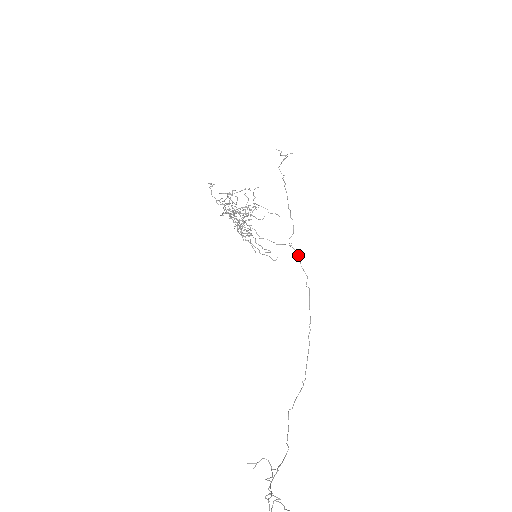
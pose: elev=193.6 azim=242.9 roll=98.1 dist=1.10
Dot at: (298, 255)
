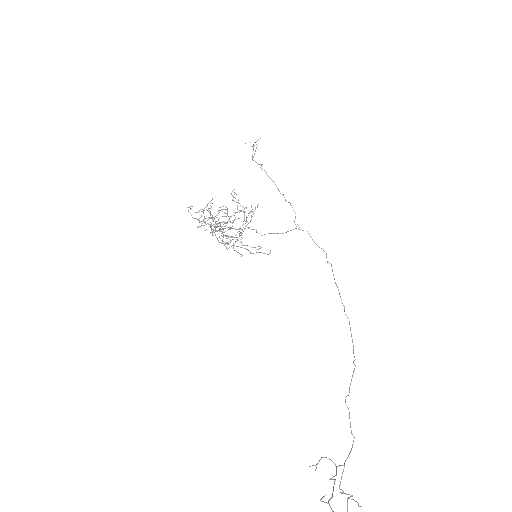
Dot at: occluded
